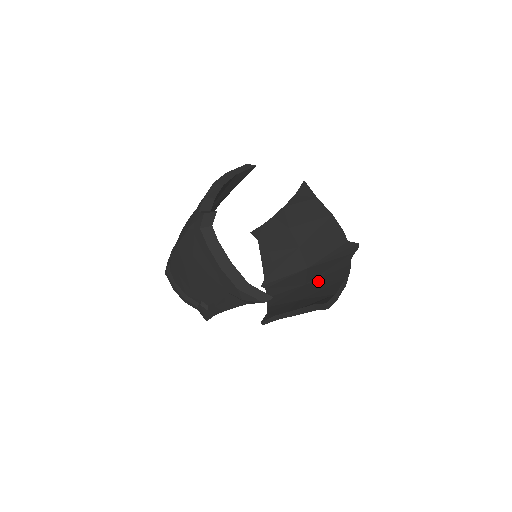
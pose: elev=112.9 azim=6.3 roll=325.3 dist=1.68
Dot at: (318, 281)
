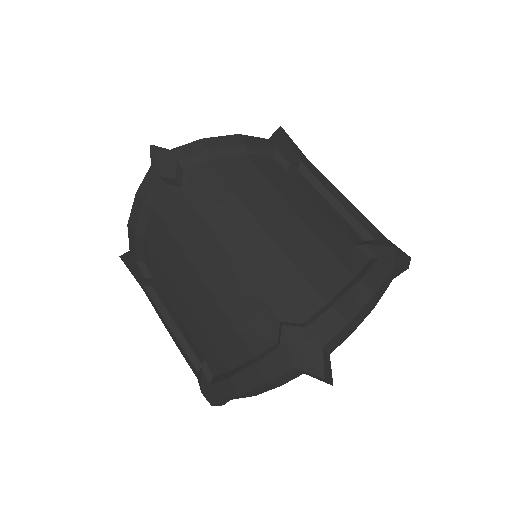
Dot at: occluded
